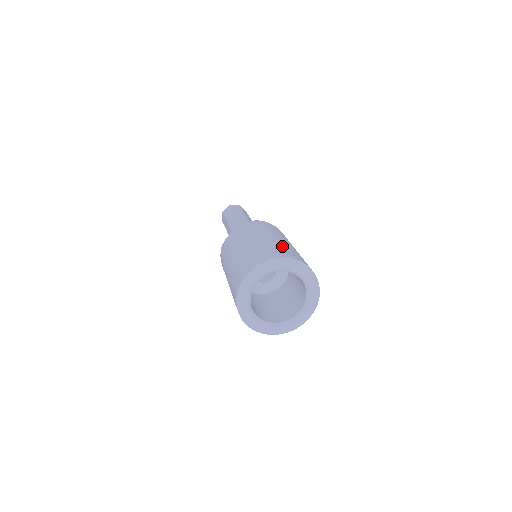
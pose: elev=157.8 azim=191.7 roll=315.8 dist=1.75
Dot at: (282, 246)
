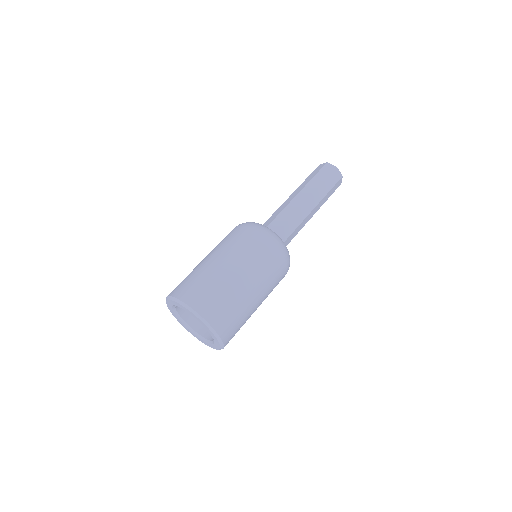
Dot at: (195, 276)
